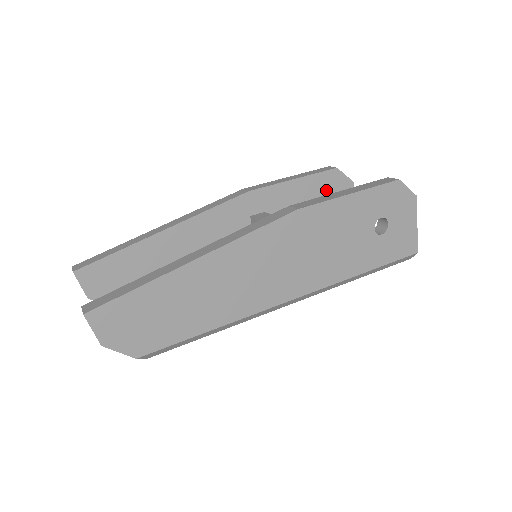
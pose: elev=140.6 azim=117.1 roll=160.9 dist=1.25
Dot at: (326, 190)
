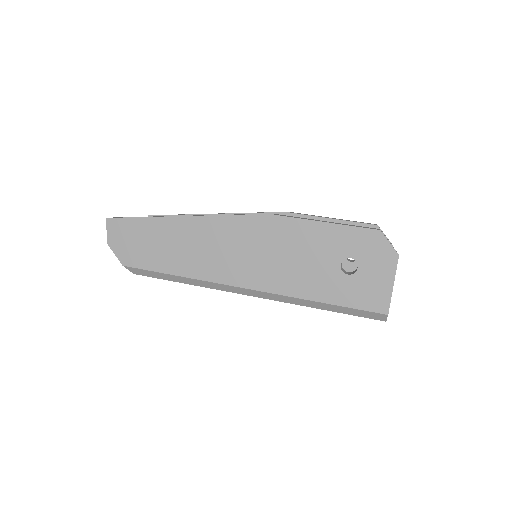
Dot at: occluded
